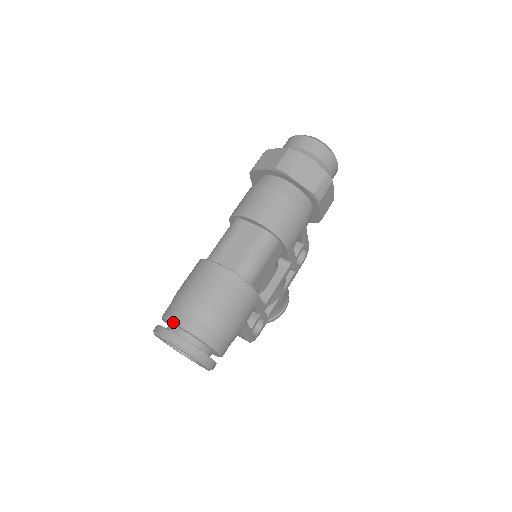
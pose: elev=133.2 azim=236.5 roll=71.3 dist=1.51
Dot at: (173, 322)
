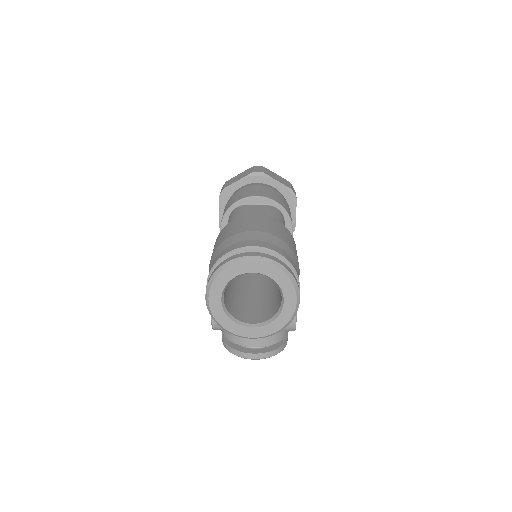
Dot at: (242, 248)
